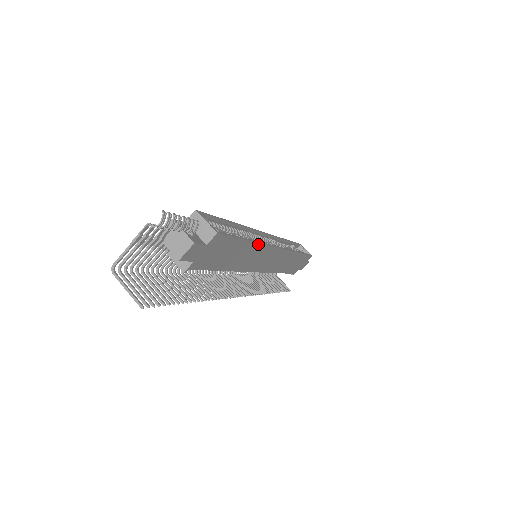
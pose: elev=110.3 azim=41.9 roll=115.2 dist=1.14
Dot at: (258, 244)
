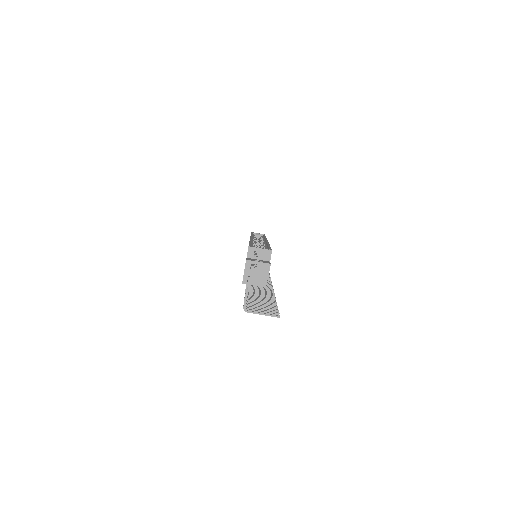
Dot at: occluded
